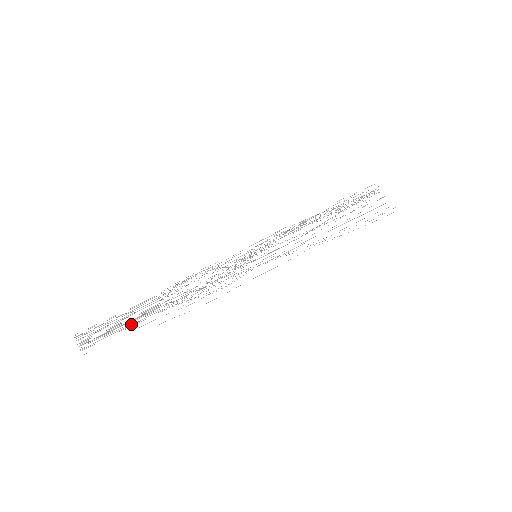
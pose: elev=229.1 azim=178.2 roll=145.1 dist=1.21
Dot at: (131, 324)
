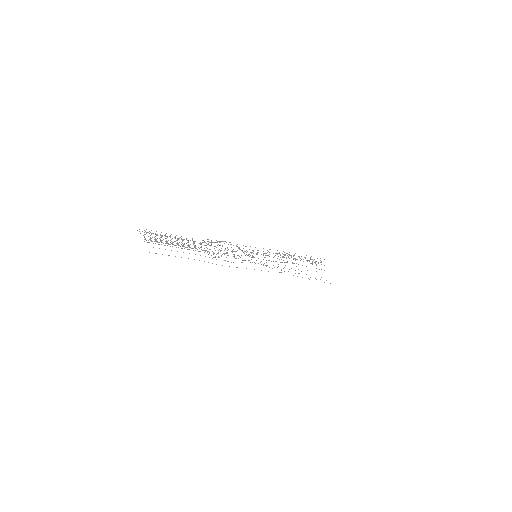
Dot at: occluded
